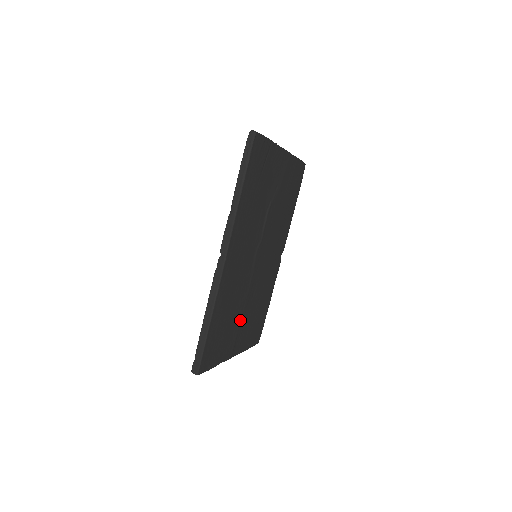
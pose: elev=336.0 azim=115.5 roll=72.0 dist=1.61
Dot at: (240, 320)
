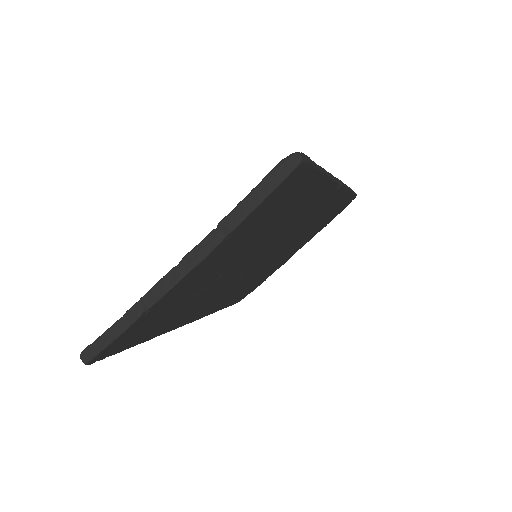
Dot at: (276, 263)
